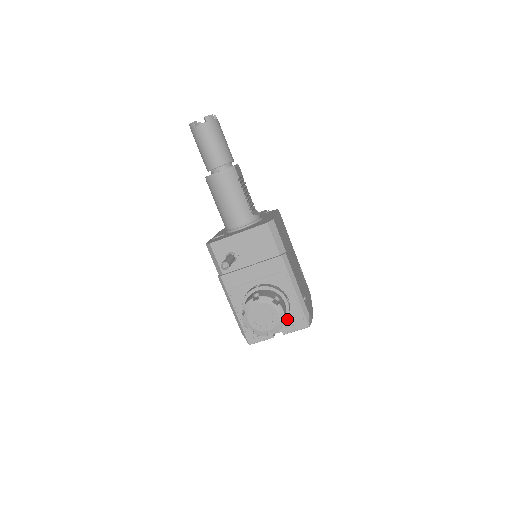
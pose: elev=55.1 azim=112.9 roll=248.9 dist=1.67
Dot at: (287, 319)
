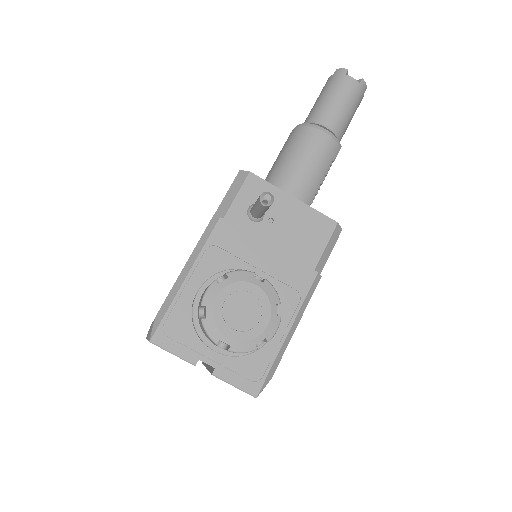
Dot at: (240, 357)
